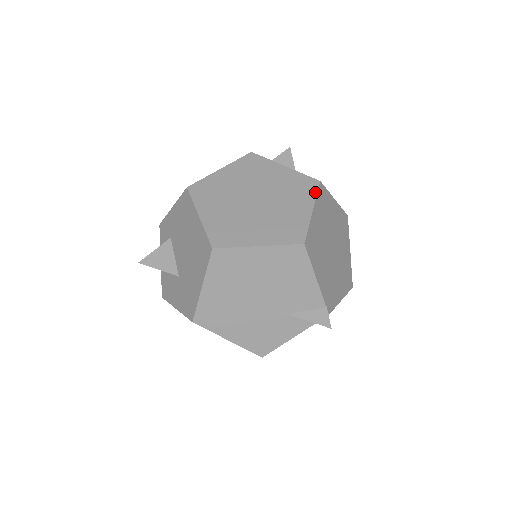
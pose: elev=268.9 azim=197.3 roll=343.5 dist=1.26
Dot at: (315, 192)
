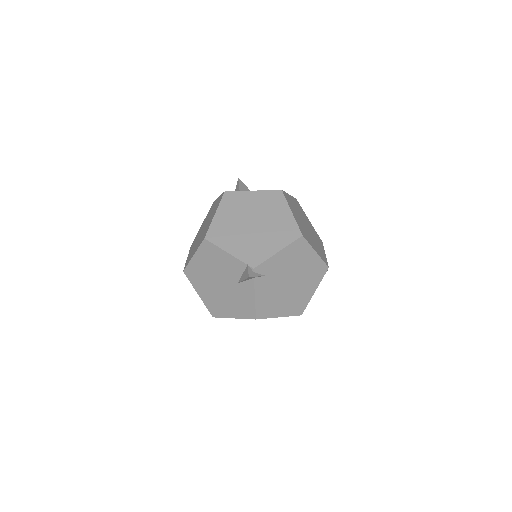
Dot at: (220, 201)
